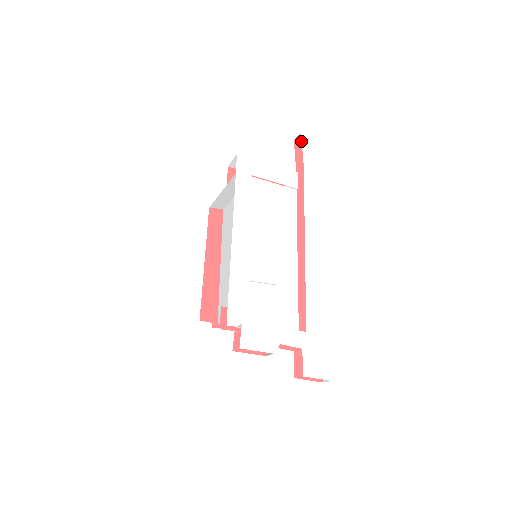
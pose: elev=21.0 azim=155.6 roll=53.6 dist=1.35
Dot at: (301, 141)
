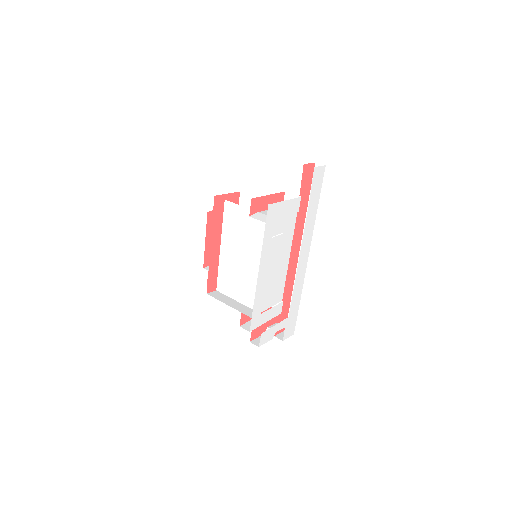
Dot at: (308, 164)
